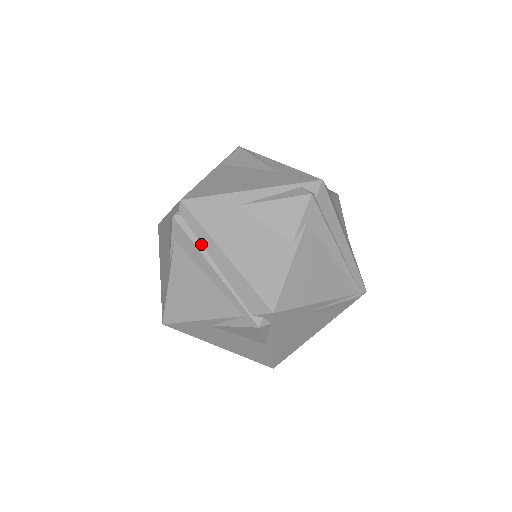
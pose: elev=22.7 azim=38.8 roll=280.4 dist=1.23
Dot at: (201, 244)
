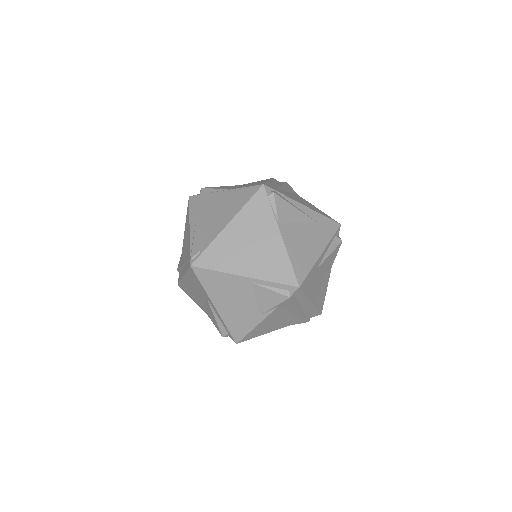
Dot at: (299, 302)
